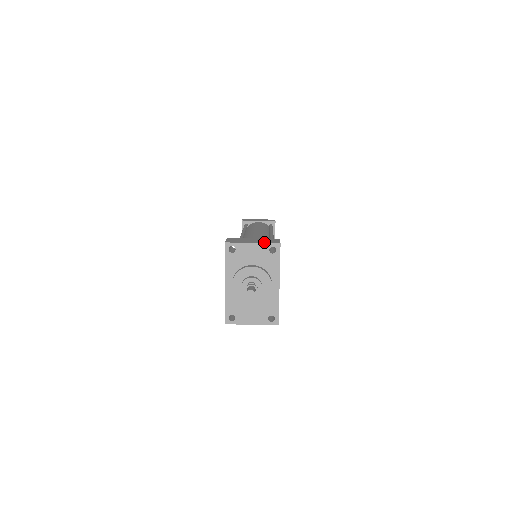
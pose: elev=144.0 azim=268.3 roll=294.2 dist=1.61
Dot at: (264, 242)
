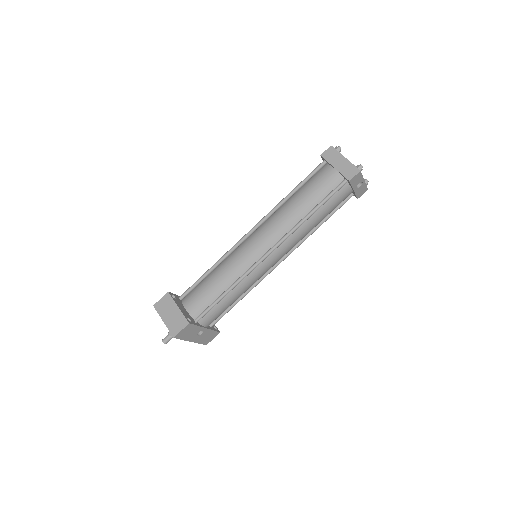
Dot at: (169, 326)
